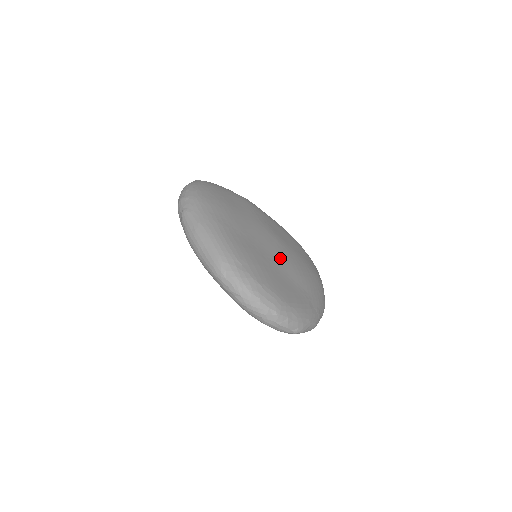
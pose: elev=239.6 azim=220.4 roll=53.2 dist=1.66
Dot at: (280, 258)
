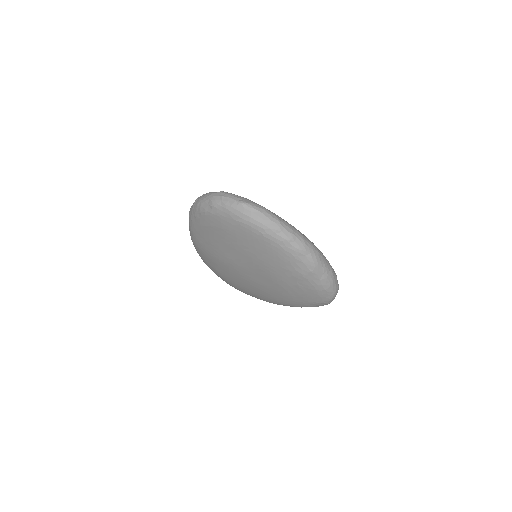
Dot at: occluded
